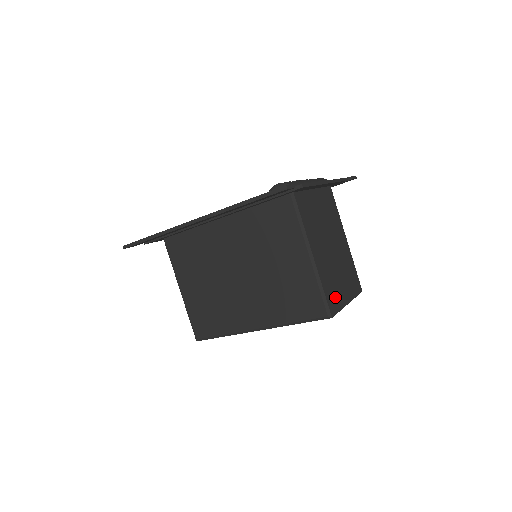
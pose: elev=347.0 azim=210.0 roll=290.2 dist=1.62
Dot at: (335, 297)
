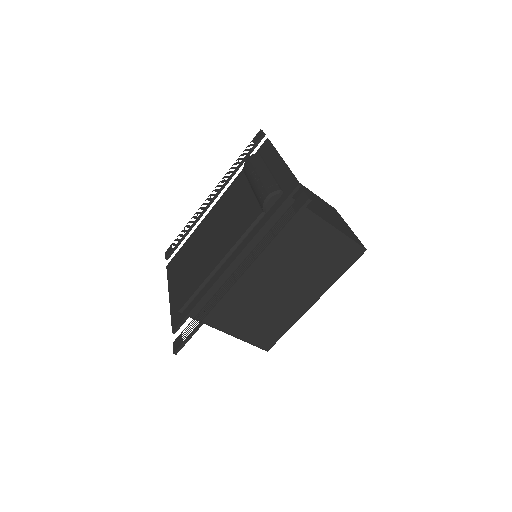
Dot at: (351, 234)
